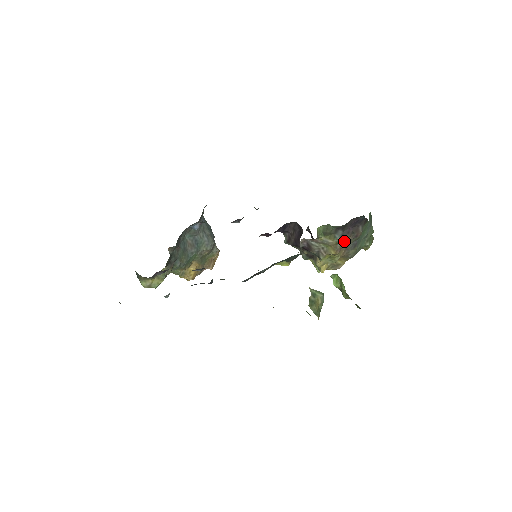
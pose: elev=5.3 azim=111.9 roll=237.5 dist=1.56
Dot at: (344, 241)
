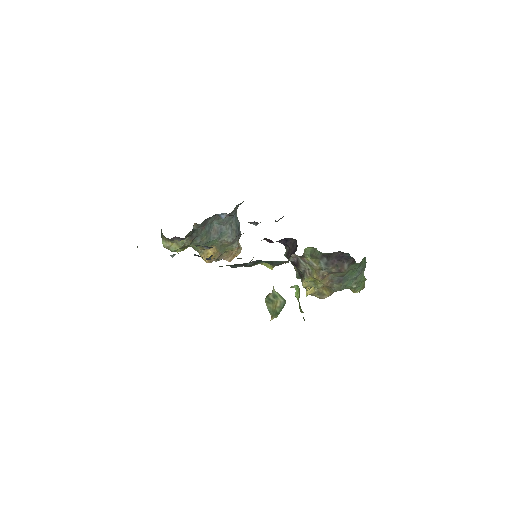
Dot at: (327, 270)
